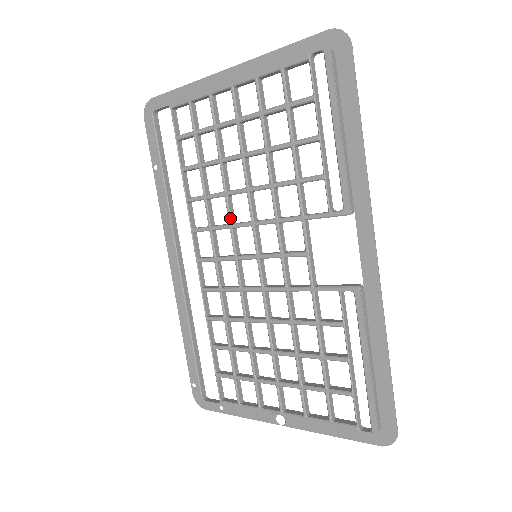
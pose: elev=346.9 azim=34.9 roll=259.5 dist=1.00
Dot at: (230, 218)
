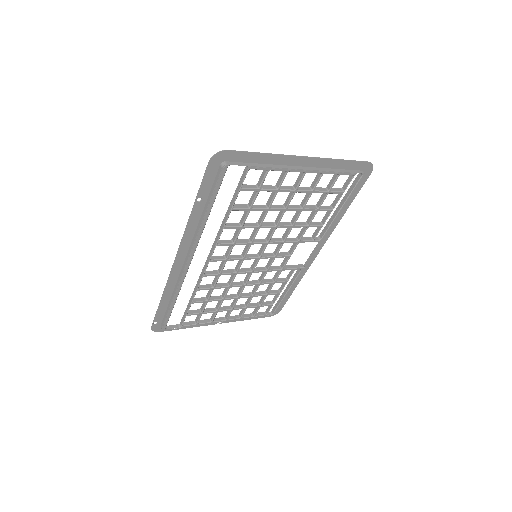
Dot at: (254, 240)
